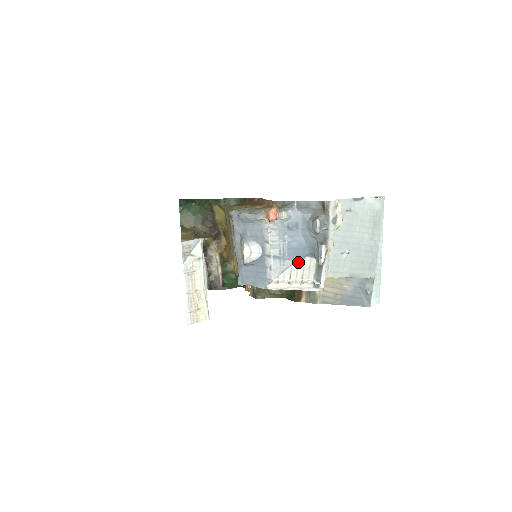
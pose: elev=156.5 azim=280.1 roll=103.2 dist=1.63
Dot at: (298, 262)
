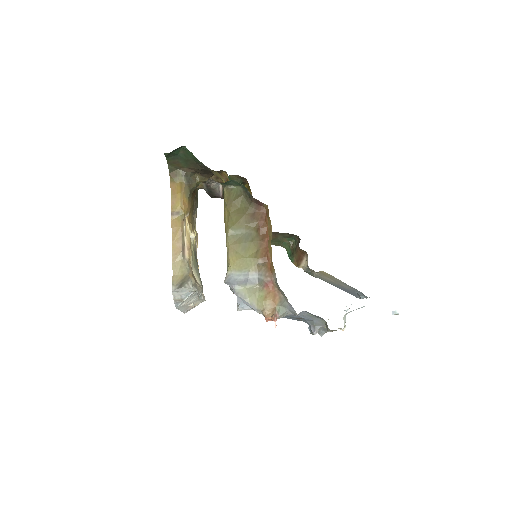
Dot at: (292, 319)
